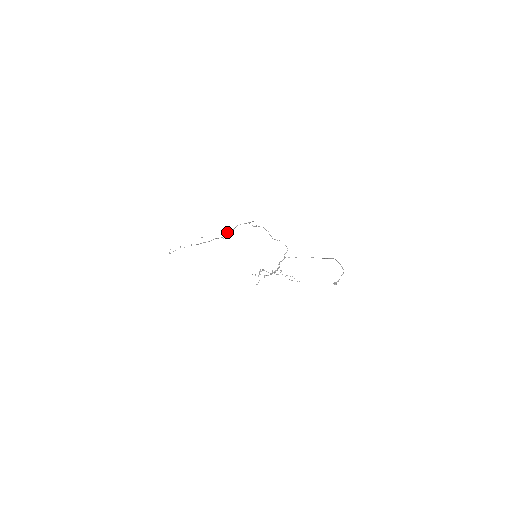
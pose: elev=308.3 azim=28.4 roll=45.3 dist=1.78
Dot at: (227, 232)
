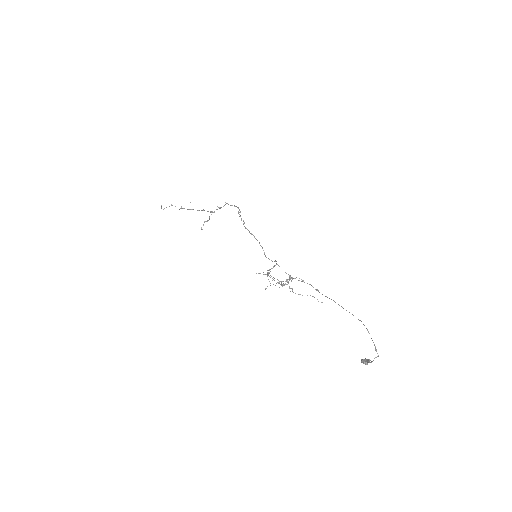
Dot at: occluded
